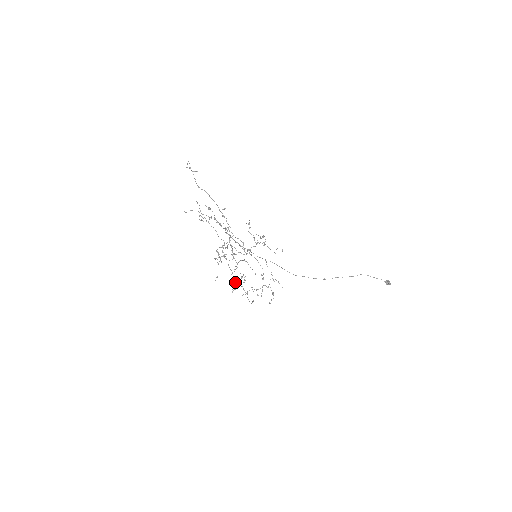
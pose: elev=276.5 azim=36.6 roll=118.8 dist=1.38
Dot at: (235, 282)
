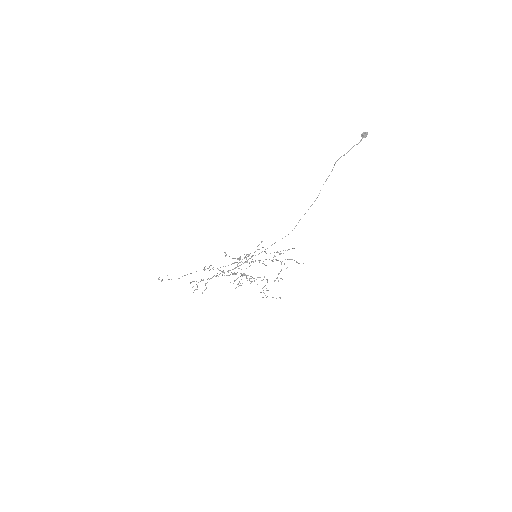
Dot at: (272, 261)
